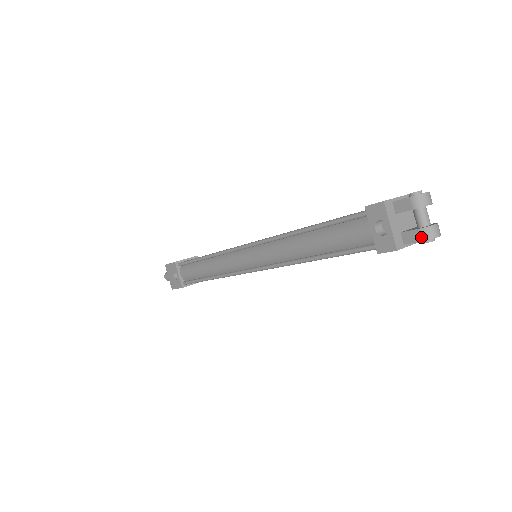
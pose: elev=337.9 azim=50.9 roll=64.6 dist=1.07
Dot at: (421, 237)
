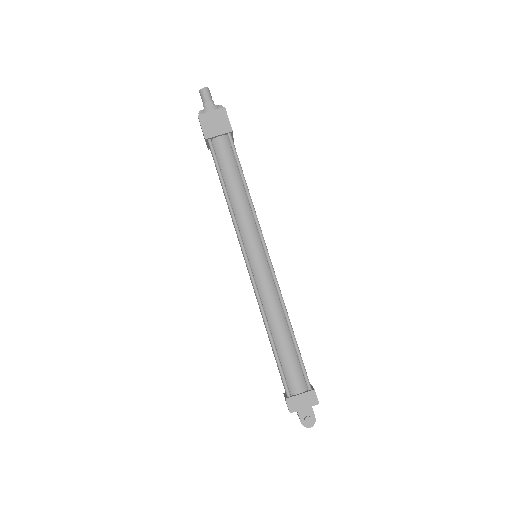
Dot at: occluded
